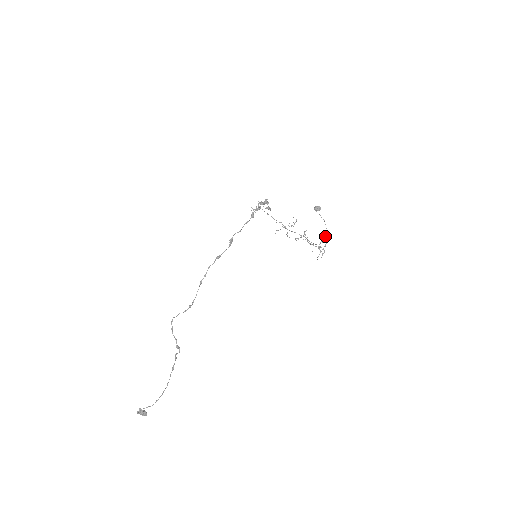
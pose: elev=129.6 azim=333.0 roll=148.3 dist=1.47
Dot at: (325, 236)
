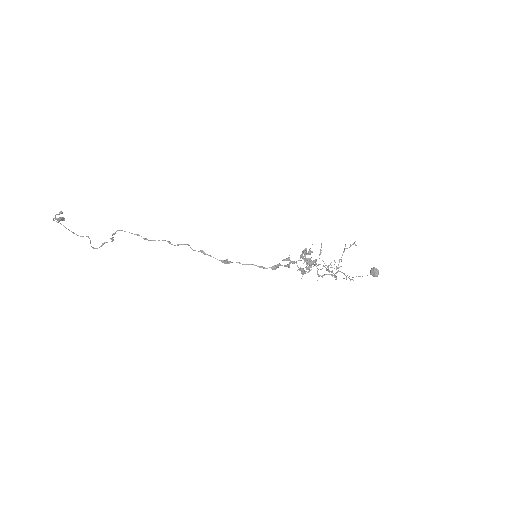
Dot at: (352, 279)
